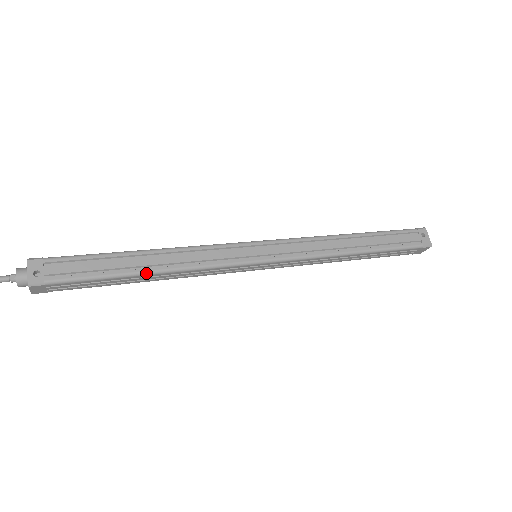
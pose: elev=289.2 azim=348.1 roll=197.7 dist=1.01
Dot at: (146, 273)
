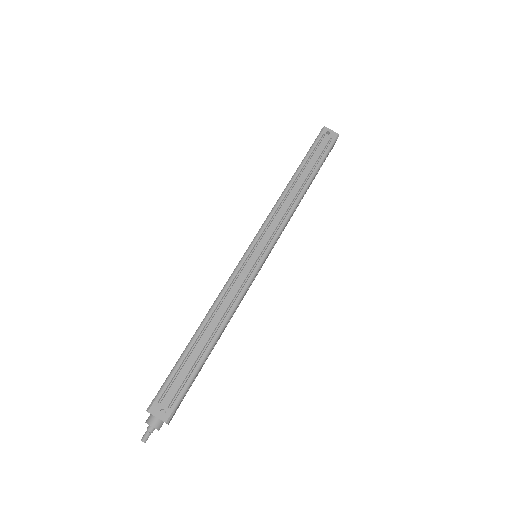
Dot at: (216, 340)
